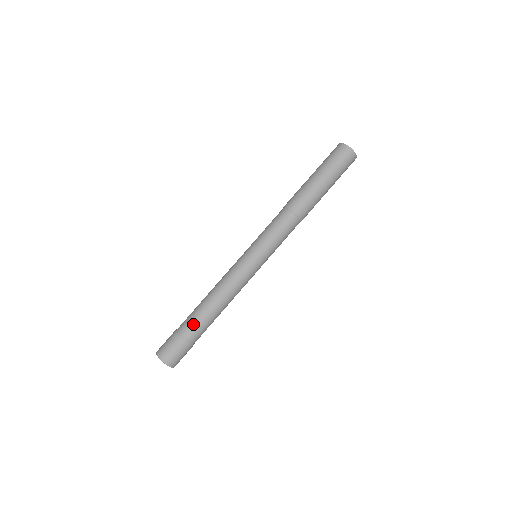
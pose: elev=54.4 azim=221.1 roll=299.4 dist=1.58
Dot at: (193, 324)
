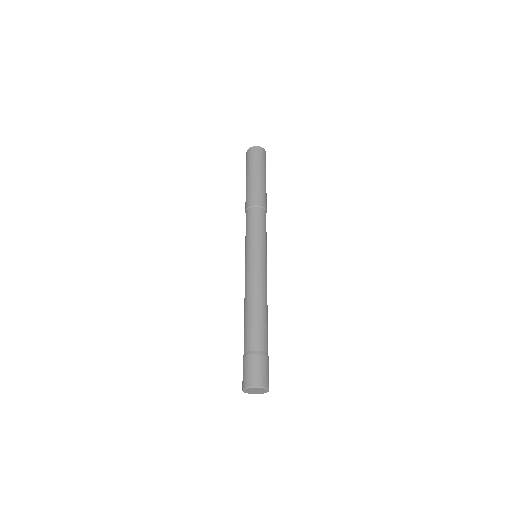
Dot at: (248, 337)
